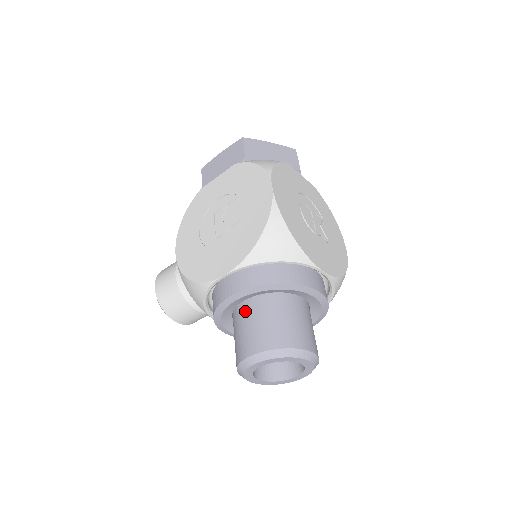
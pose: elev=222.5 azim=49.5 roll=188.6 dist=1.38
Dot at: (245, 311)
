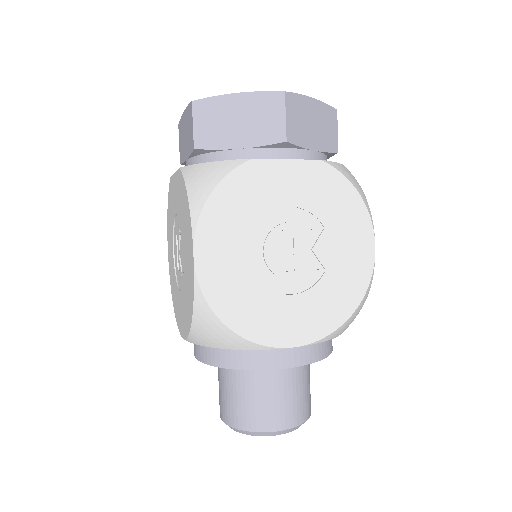
Dot at: occluded
